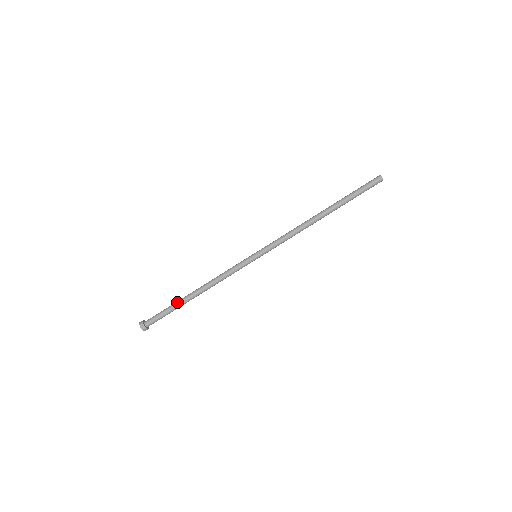
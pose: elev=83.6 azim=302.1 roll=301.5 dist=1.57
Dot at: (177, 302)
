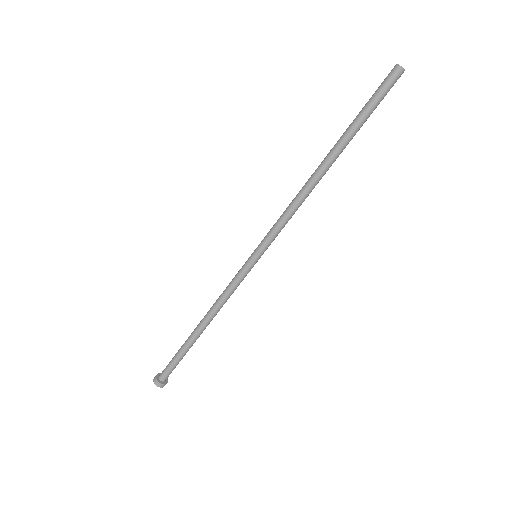
Dot at: occluded
